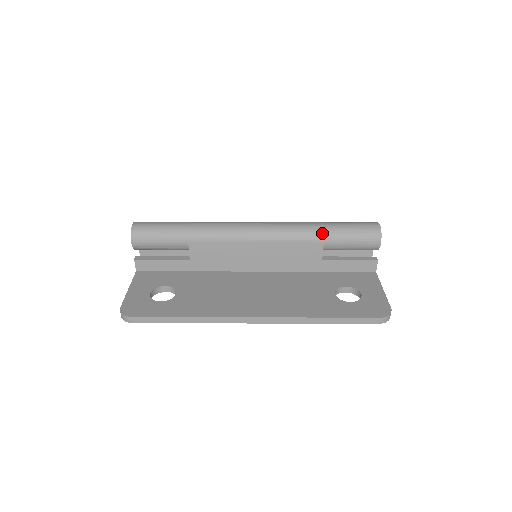
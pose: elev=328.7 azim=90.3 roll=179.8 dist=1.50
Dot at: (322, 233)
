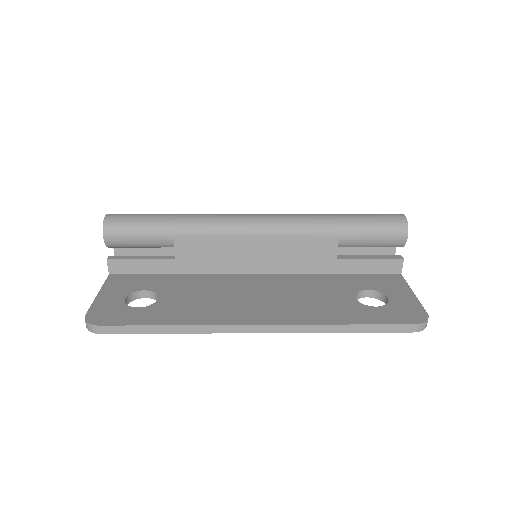
Dot at: (337, 225)
